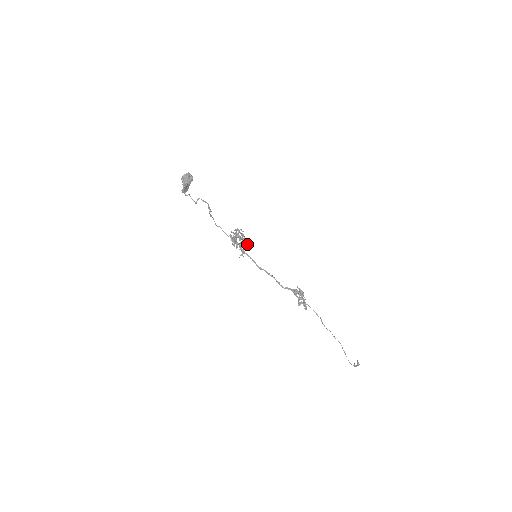
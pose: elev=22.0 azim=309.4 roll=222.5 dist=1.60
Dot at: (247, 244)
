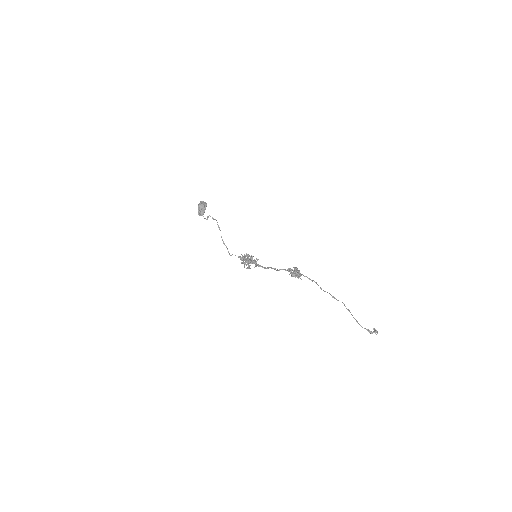
Dot at: (254, 261)
